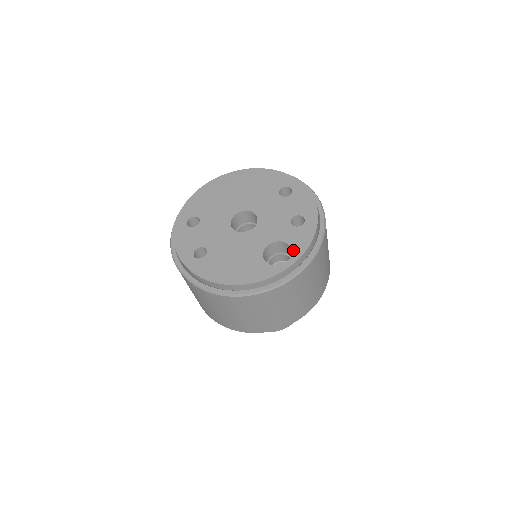
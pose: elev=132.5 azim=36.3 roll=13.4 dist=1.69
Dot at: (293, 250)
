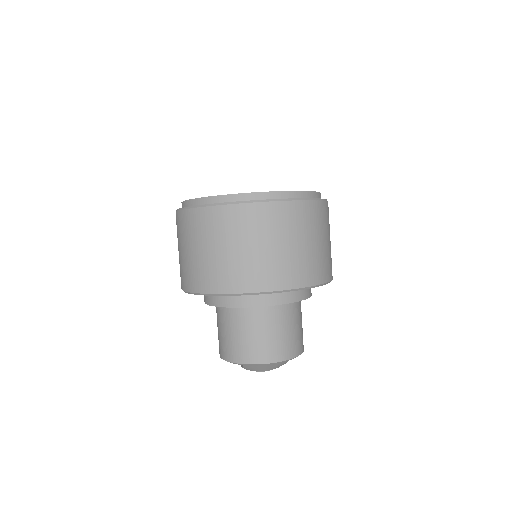
Dot at: occluded
